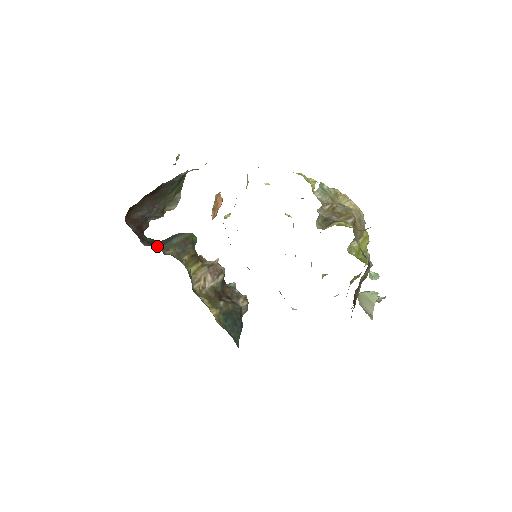
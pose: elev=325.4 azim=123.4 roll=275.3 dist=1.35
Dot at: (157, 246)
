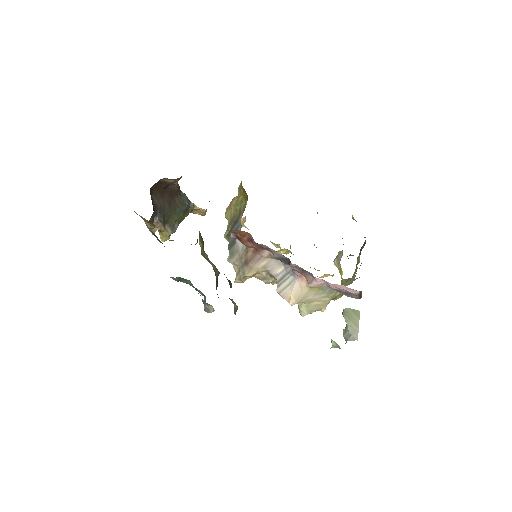
Dot at: occluded
